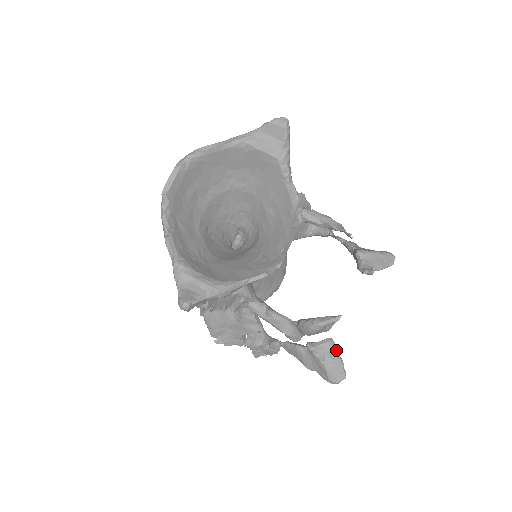
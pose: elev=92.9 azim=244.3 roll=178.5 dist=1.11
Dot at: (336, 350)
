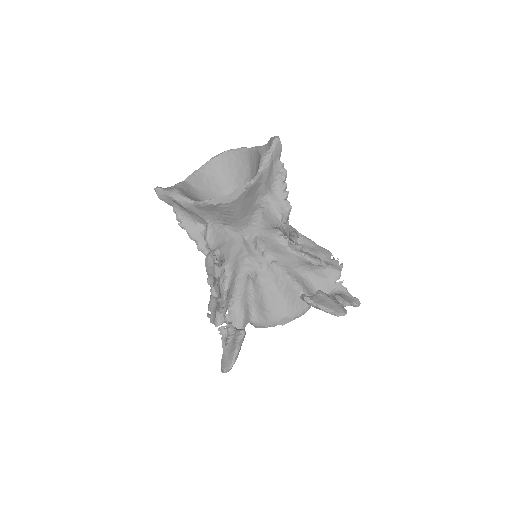
Dot at: (240, 340)
